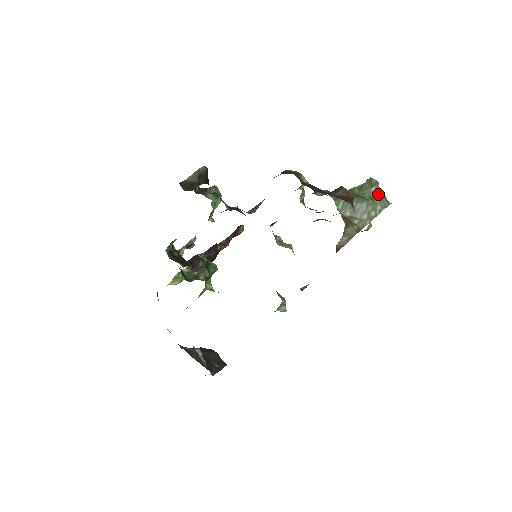
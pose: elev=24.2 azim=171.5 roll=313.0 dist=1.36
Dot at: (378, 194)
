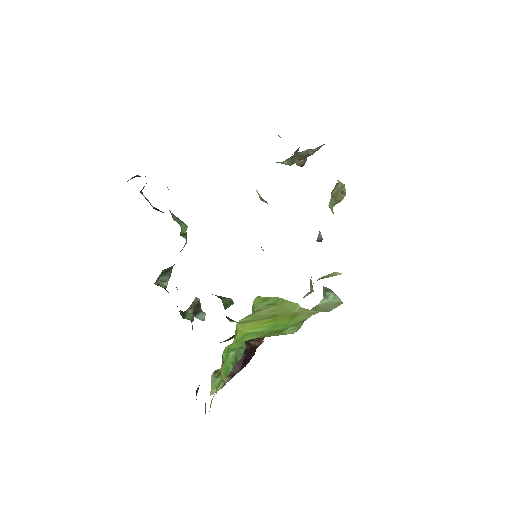
Dot at: occluded
